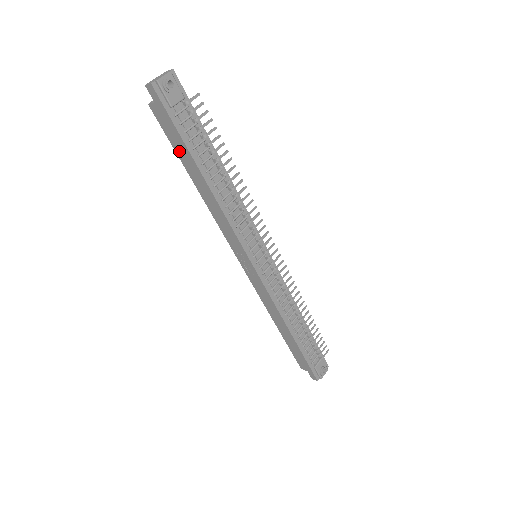
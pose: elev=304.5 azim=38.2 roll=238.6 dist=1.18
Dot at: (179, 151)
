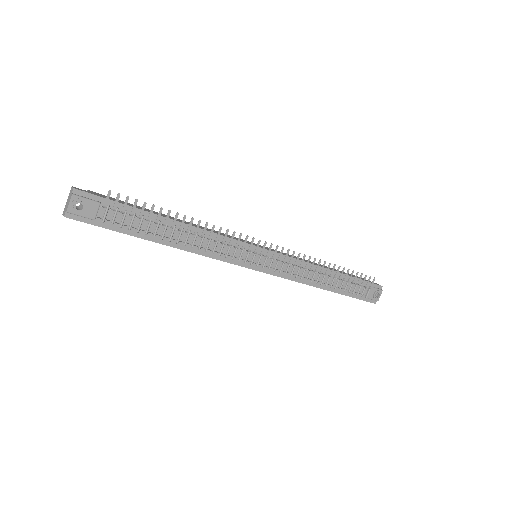
Dot at: occluded
